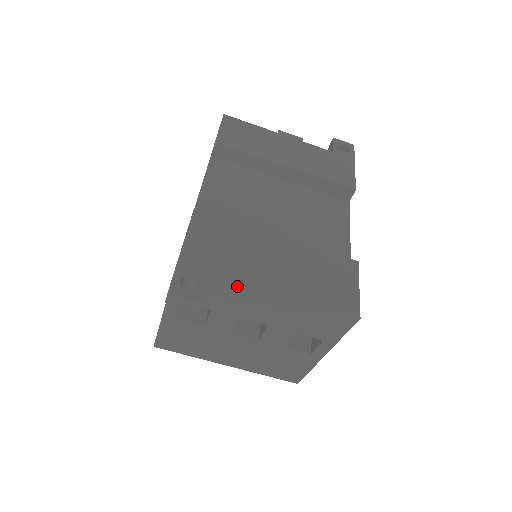
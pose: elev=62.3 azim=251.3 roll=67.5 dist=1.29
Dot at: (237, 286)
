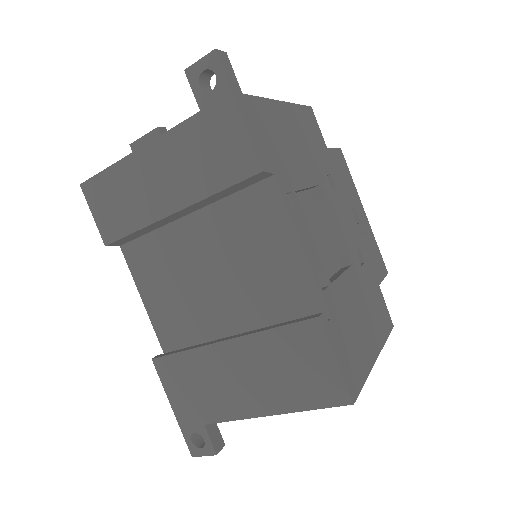
Dot at: (230, 419)
